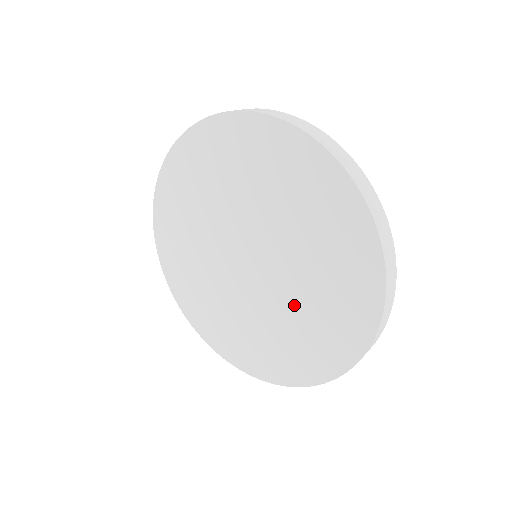
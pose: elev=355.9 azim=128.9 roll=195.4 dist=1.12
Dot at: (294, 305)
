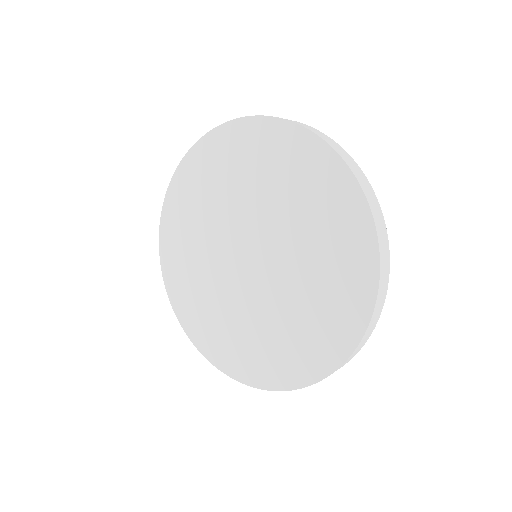
Dot at: (299, 280)
